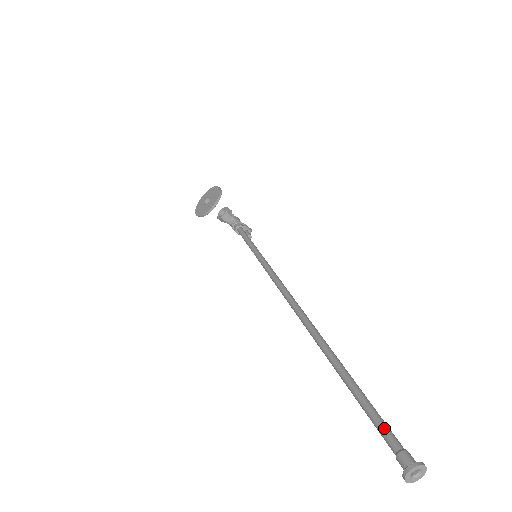
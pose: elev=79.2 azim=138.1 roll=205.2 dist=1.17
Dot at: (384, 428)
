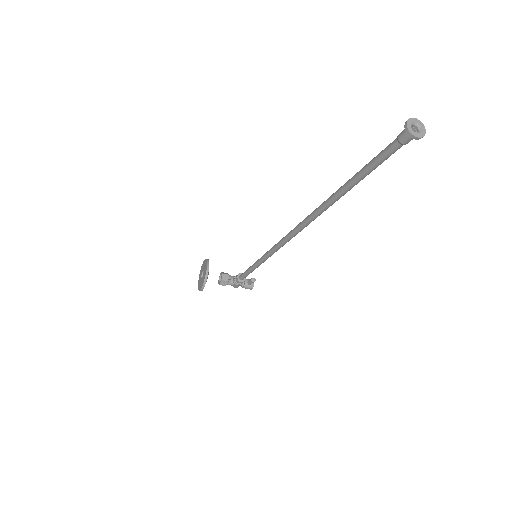
Dot at: (382, 150)
